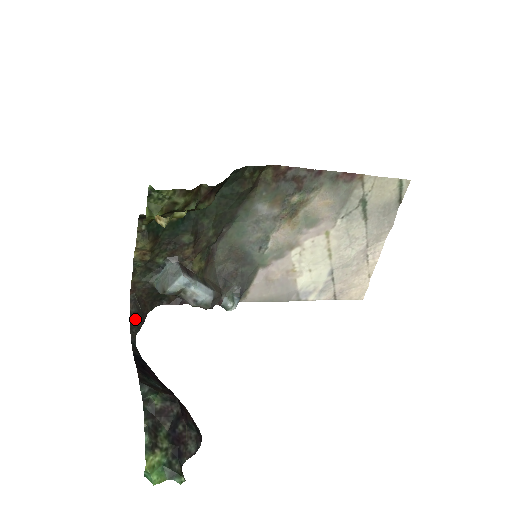
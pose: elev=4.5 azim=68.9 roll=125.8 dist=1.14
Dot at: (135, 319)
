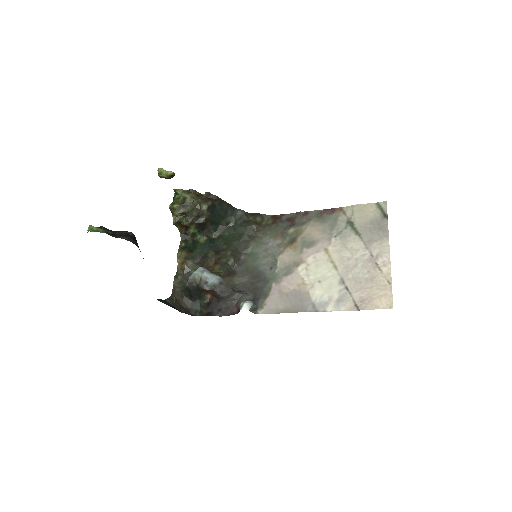
Dot at: (166, 302)
